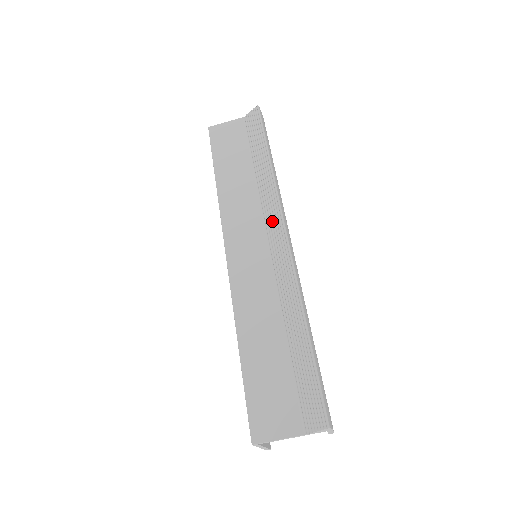
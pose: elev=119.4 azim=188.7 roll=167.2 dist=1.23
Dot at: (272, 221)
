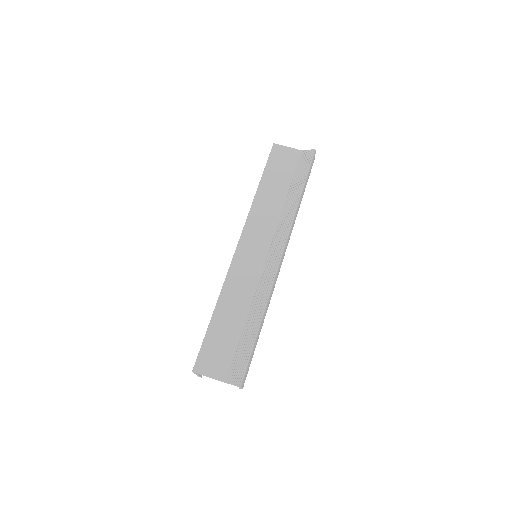
Dot at: (278, 241)
